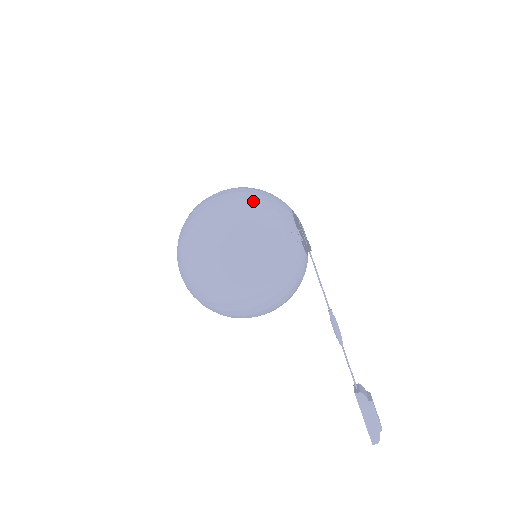
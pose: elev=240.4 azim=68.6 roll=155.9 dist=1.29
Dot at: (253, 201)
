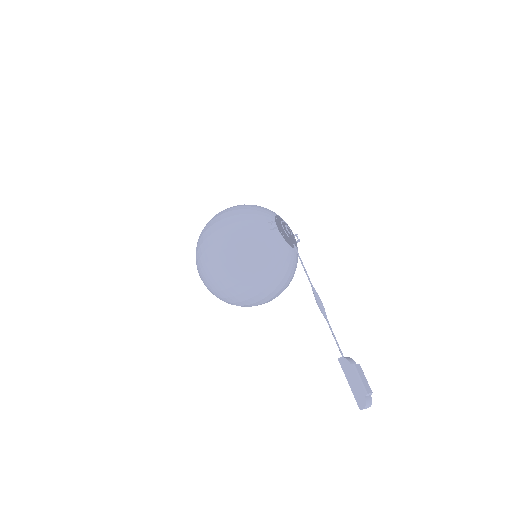
Dot at: (241, 207)
